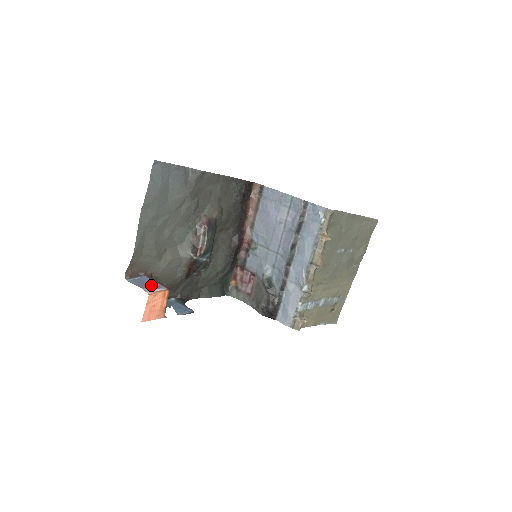
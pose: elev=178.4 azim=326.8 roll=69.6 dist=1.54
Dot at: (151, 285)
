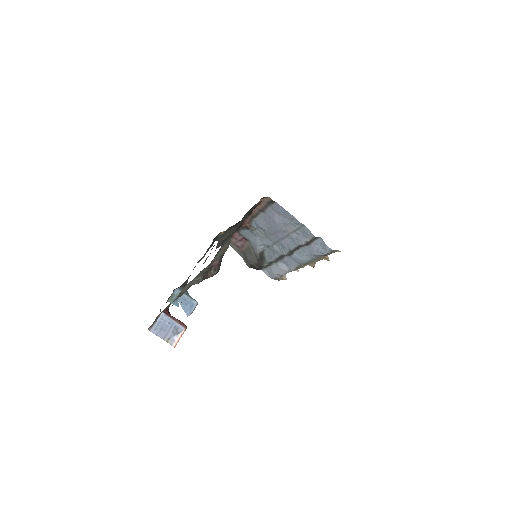
Dot at: (172, 332)
